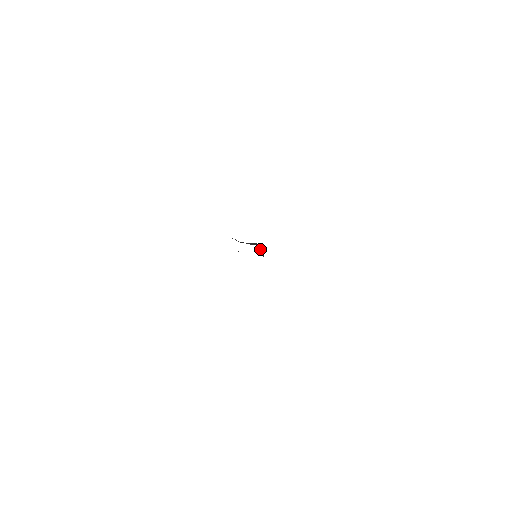
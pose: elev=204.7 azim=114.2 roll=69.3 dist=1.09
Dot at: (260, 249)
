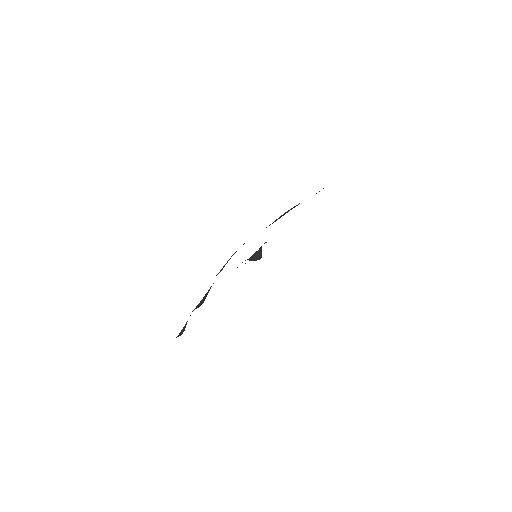
Dot at: occluded
